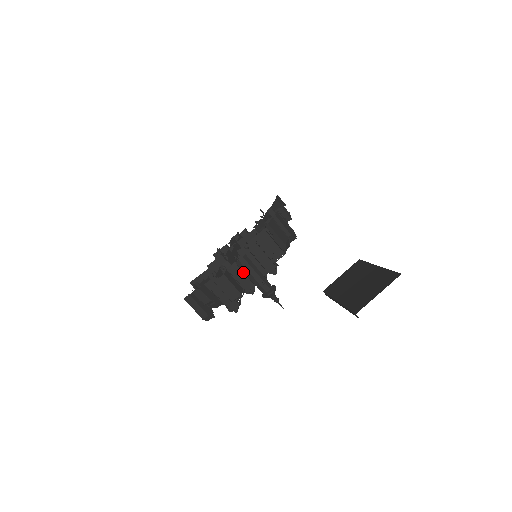
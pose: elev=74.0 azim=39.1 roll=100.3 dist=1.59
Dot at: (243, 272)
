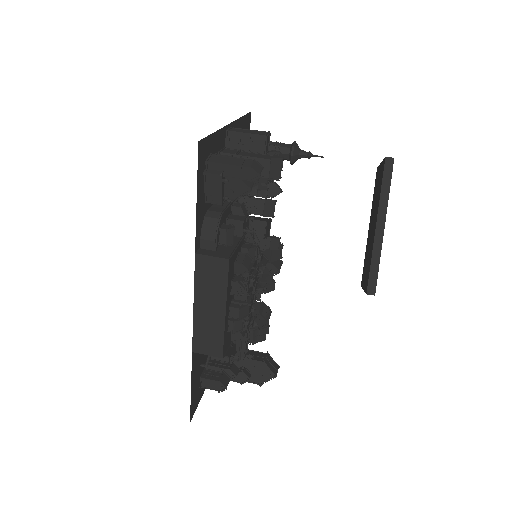
Dot at: occluded
